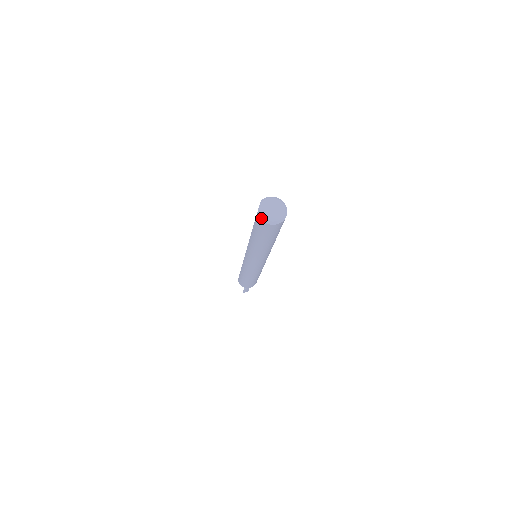
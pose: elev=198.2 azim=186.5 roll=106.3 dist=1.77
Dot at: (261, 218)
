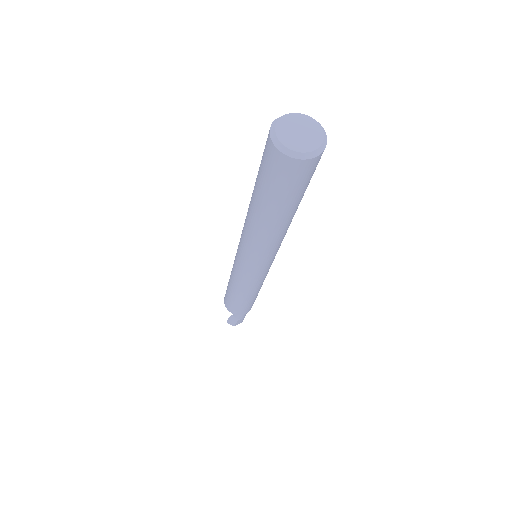
Dot at: (272, 129)
